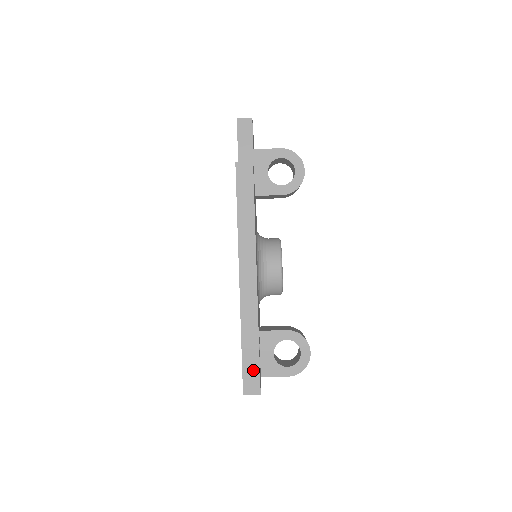
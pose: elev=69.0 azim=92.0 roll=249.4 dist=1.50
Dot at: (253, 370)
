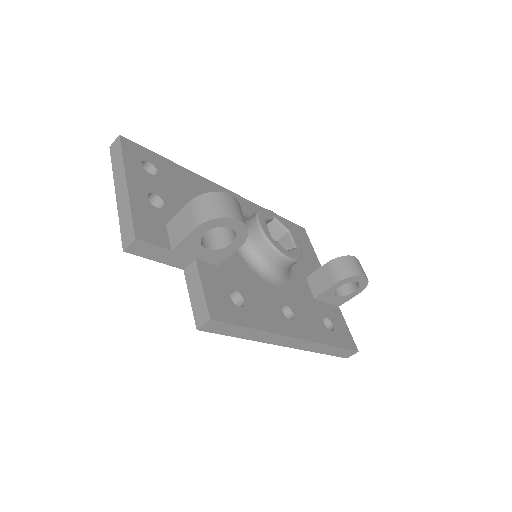
Dot at: (343, 352)
